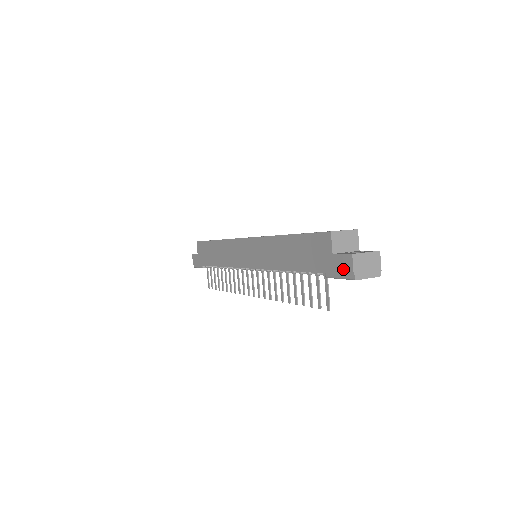
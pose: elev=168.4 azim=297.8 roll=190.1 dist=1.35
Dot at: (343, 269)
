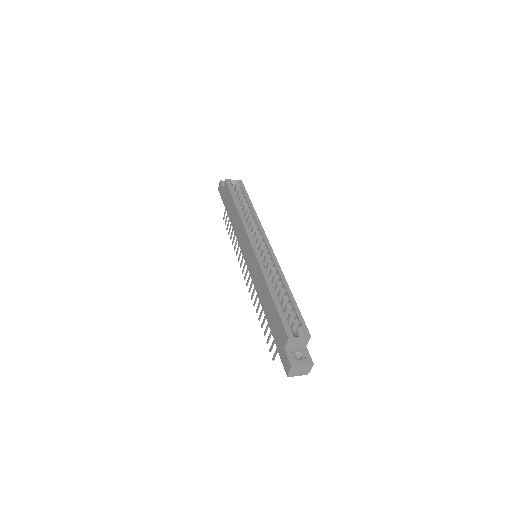
Dot at: (285, 364)
